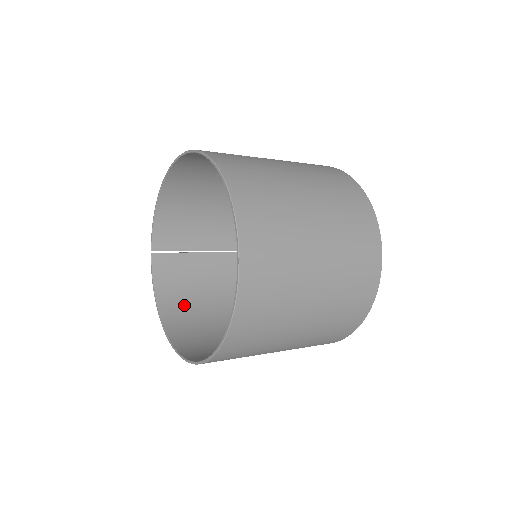
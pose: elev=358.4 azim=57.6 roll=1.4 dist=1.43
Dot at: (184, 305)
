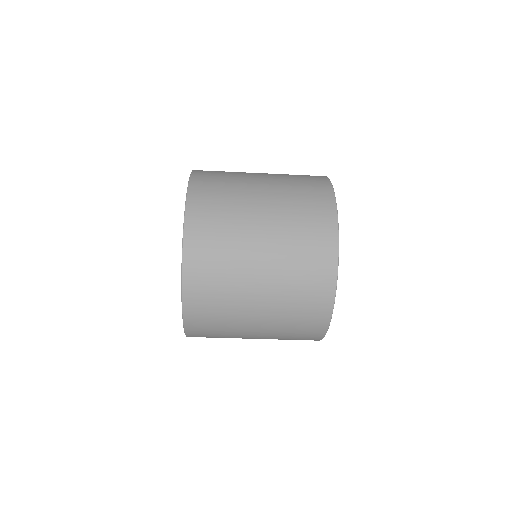
Dot at: occluded
